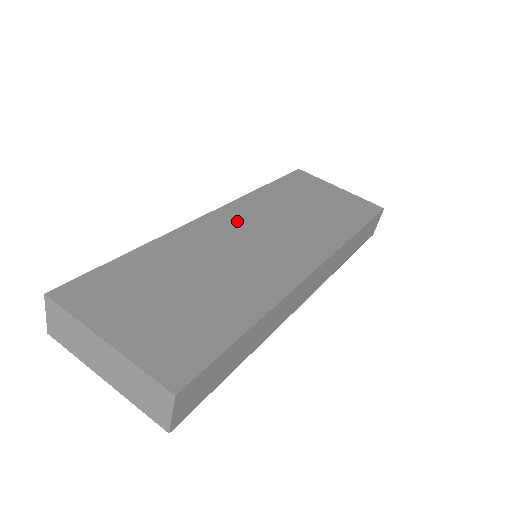
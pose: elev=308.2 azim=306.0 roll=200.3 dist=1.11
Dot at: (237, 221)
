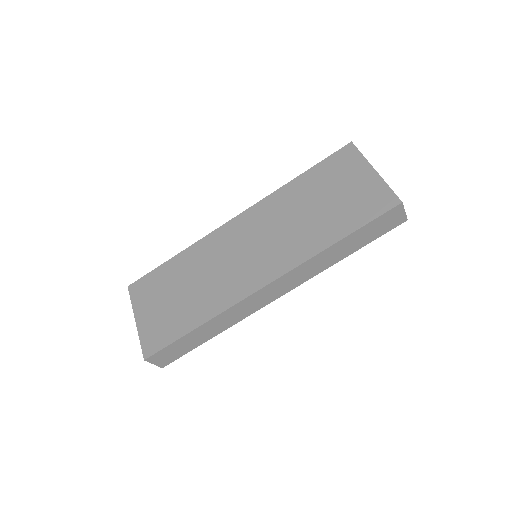
Dot at: (246, 228)
